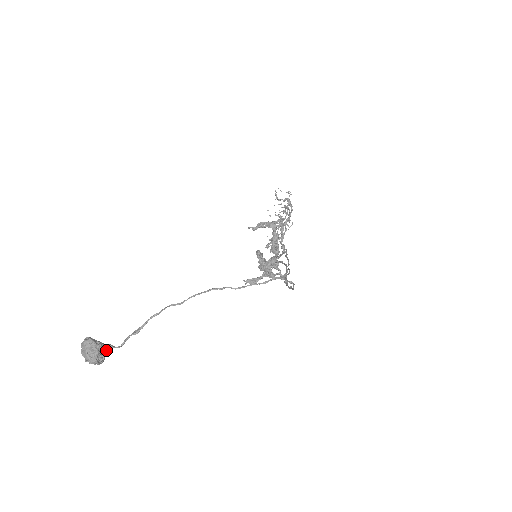
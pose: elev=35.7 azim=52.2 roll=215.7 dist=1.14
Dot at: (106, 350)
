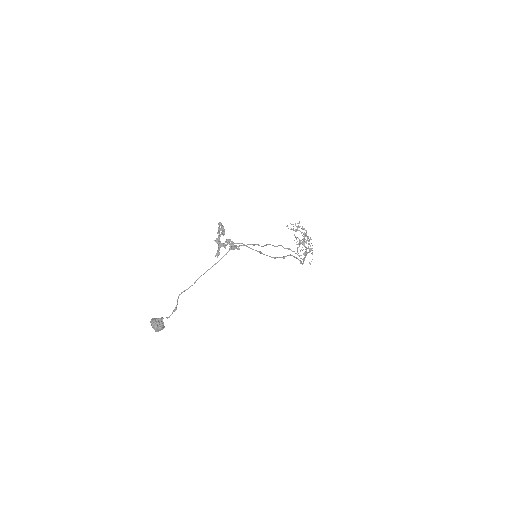
Dot at: (162, 322)
